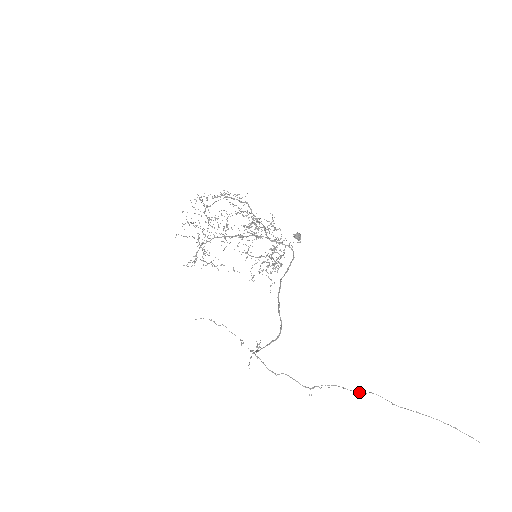
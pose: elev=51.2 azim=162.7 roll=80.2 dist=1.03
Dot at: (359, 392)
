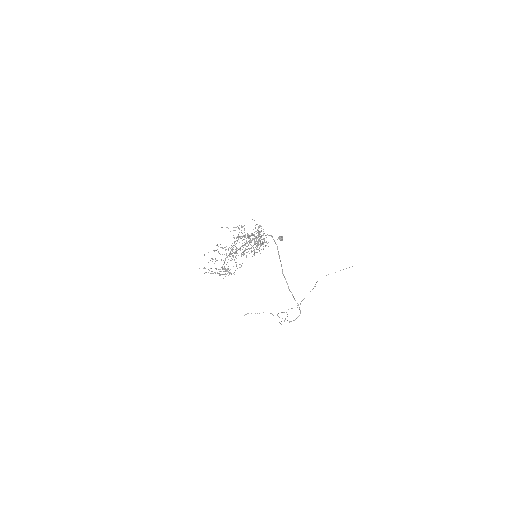
Dot at: (315, 286)
